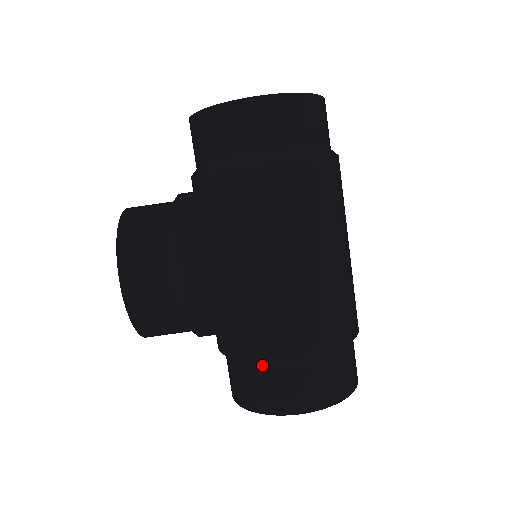
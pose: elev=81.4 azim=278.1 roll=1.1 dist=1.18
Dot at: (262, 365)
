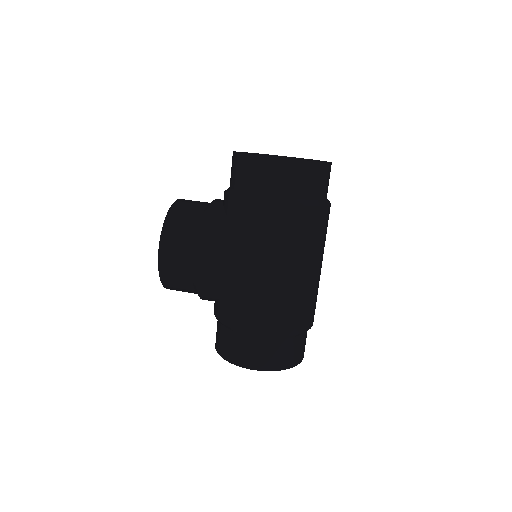
Dot at: (236, 331)
